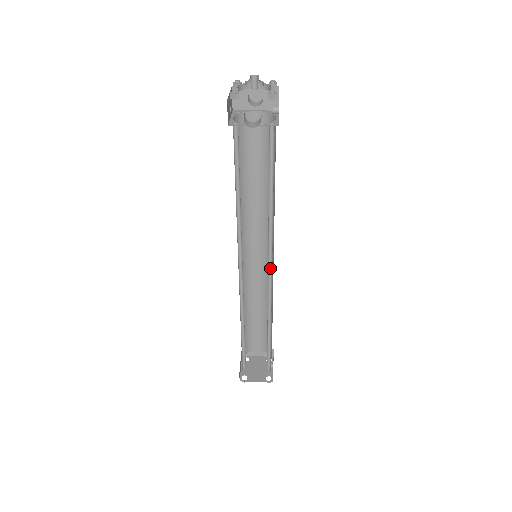
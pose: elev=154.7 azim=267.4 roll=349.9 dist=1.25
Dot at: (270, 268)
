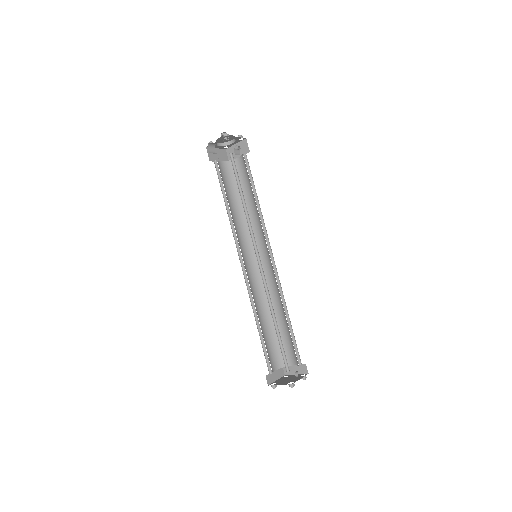
Dot at: occluded
